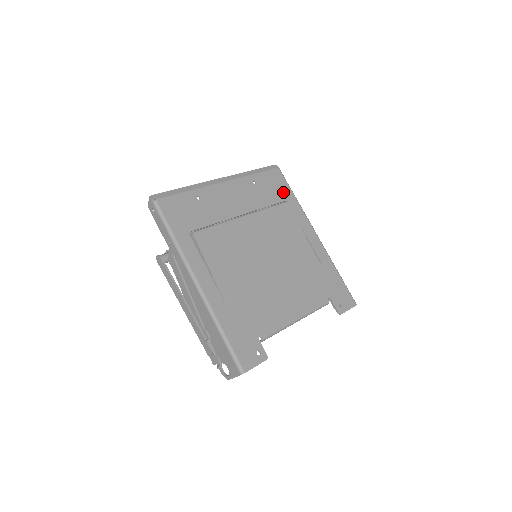
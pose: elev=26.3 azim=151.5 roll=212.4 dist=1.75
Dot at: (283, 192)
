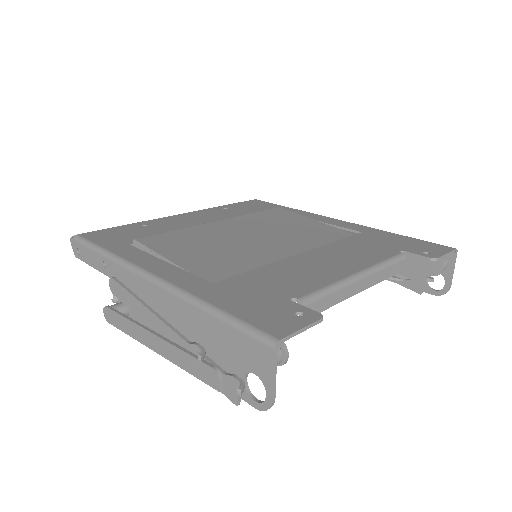
Dot at: (269, 207)
